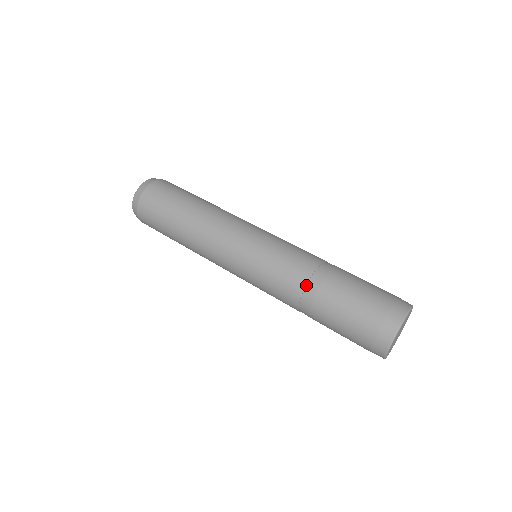
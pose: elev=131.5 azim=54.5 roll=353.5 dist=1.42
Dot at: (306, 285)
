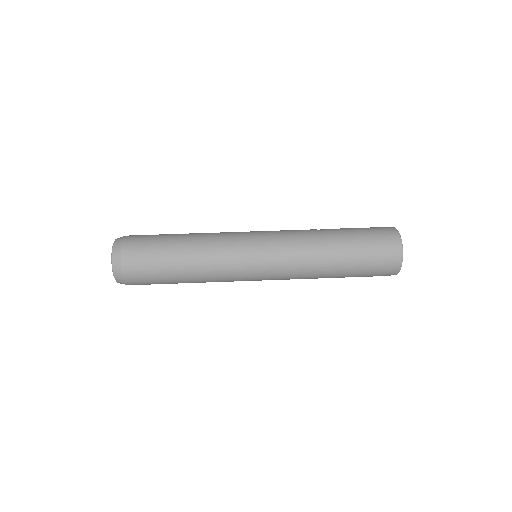
Dot at: (320, 241)
